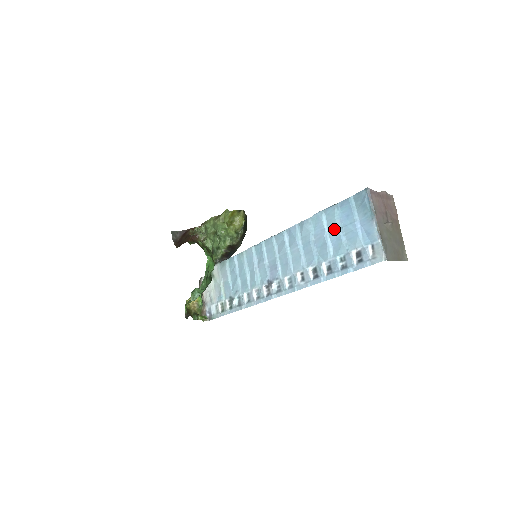
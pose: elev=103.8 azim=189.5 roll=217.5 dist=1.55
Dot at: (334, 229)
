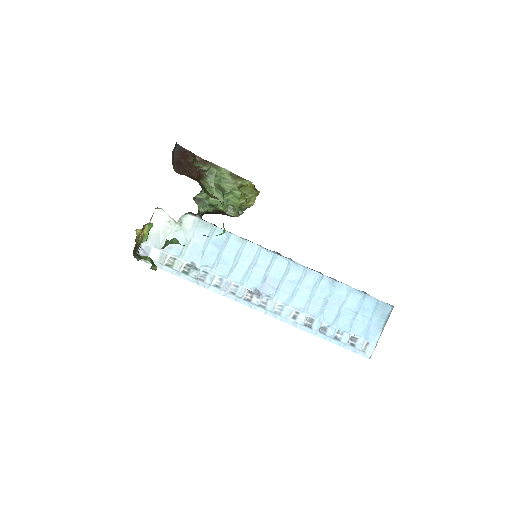
Dot at: (351, 309)
